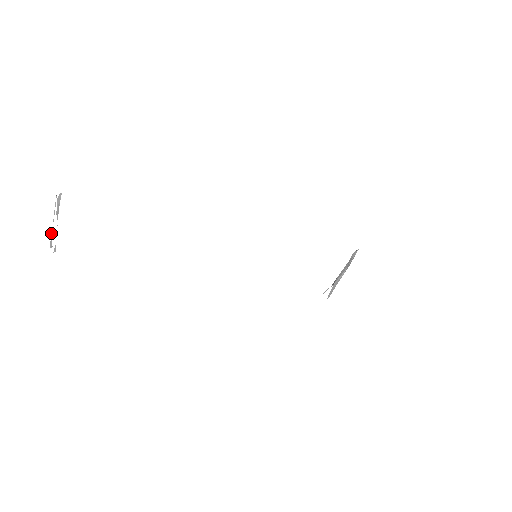
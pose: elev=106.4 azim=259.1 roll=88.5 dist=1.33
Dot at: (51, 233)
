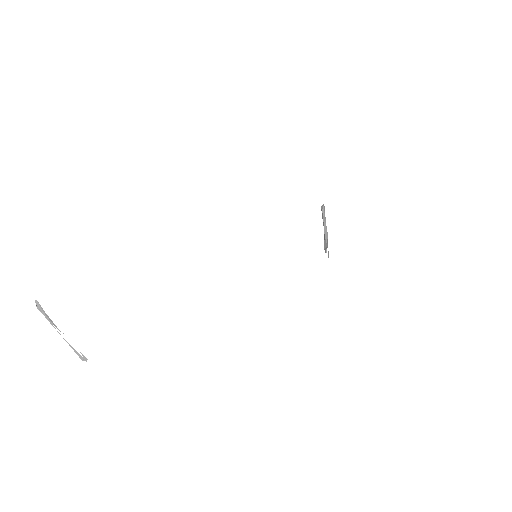
Dot at: occluded
